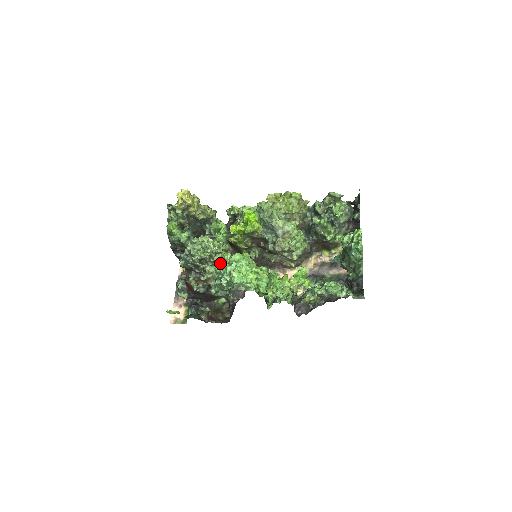
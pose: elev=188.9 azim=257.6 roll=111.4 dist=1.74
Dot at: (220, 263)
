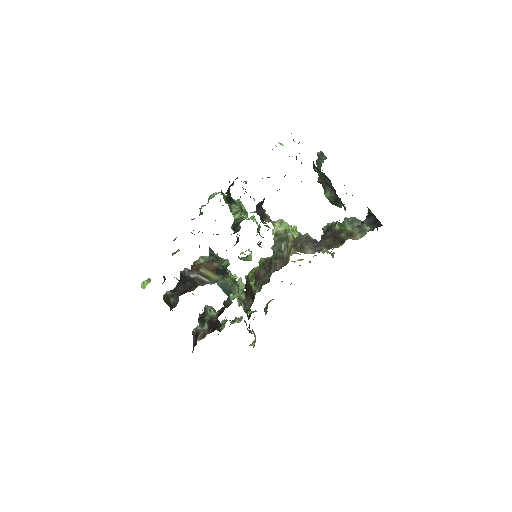
Dot at: occluded
